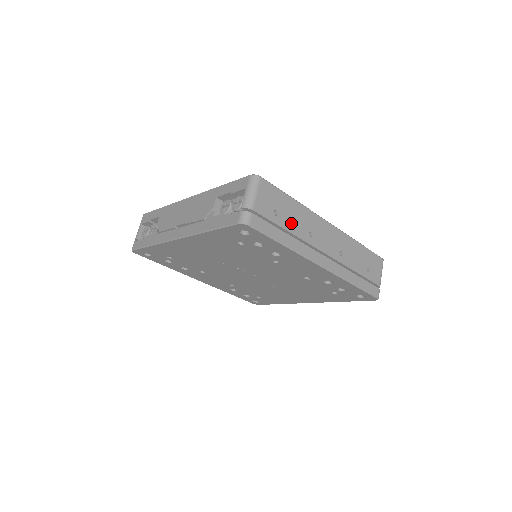
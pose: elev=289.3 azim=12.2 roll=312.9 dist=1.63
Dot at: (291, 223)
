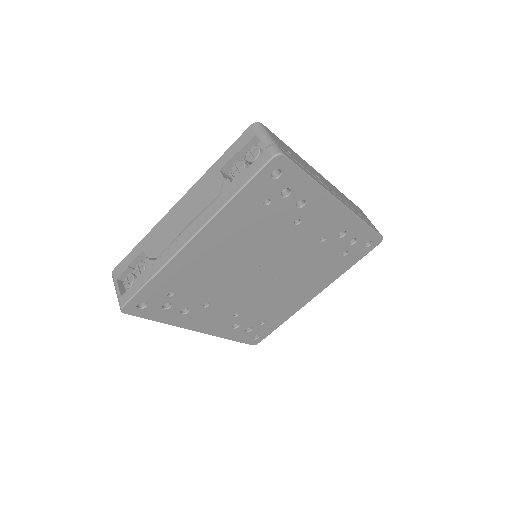
Dot at: (302, 164)
